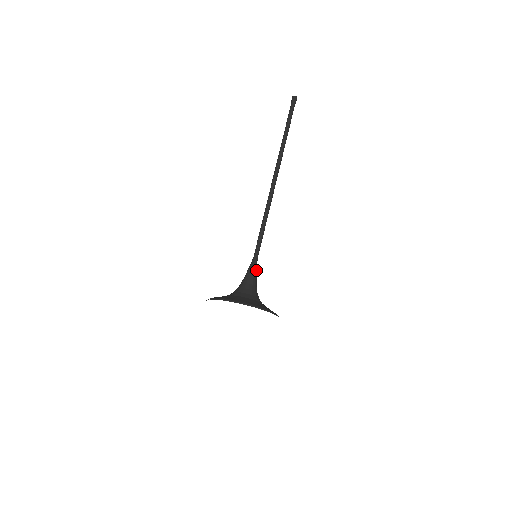
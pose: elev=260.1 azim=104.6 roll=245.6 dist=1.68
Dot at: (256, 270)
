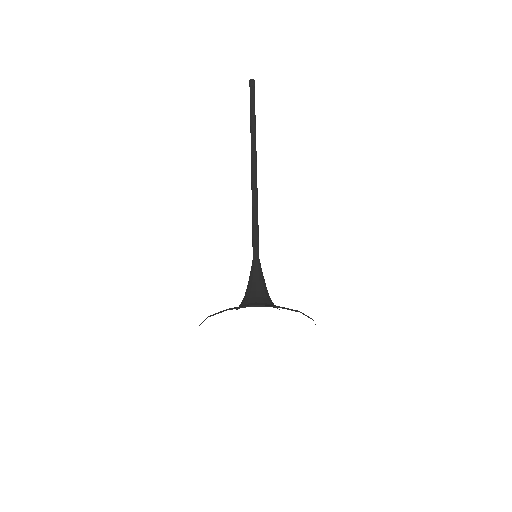
Dot at: (261, 272)
